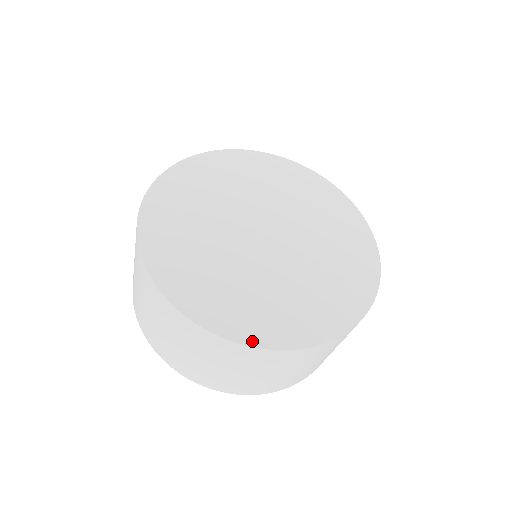
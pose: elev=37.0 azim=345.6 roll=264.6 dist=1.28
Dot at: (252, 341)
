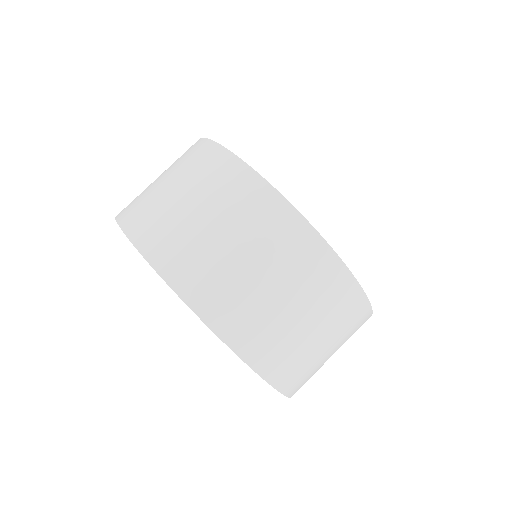
Dot at: (297, 211)
